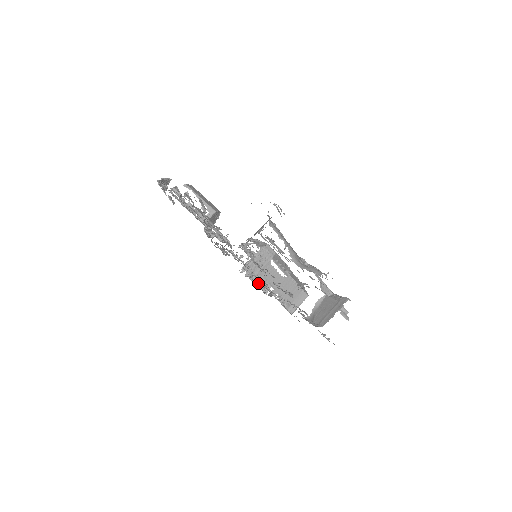
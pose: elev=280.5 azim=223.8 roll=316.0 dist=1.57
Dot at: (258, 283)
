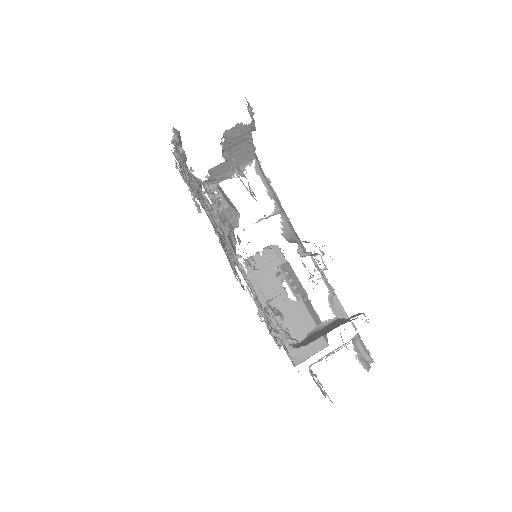
Dot at: occluded
